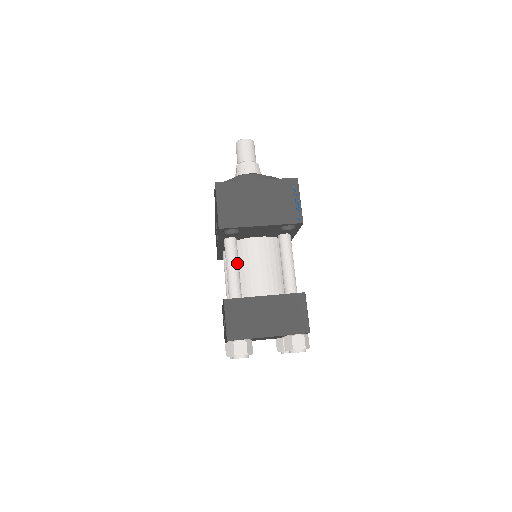
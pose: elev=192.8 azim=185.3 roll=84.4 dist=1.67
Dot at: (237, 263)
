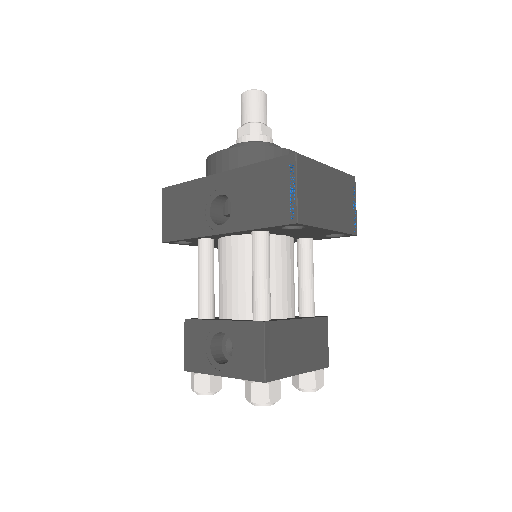
Dot at: occluded
